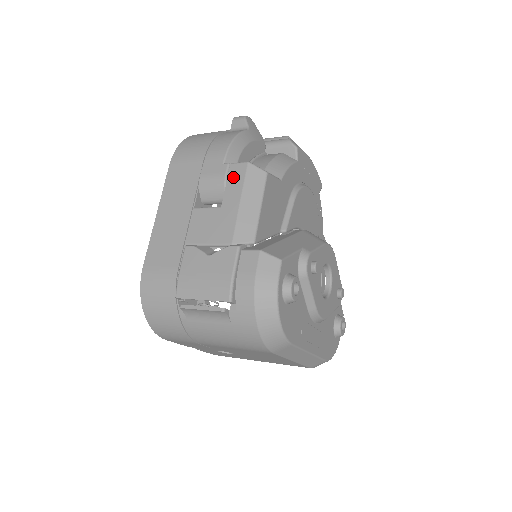
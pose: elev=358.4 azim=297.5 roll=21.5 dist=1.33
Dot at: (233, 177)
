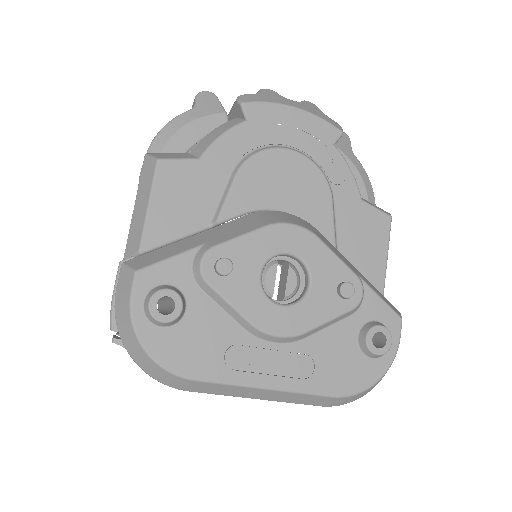
Dot at: occluded
